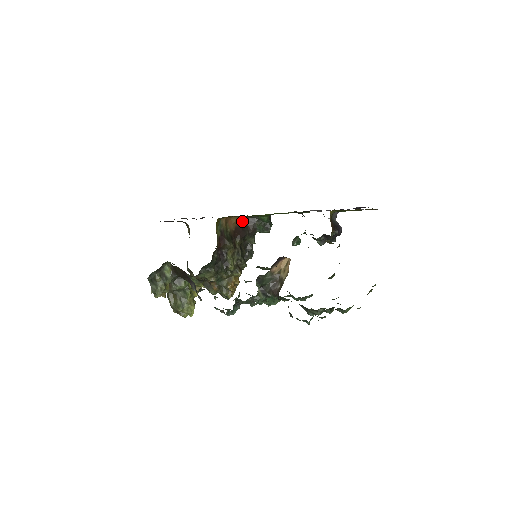
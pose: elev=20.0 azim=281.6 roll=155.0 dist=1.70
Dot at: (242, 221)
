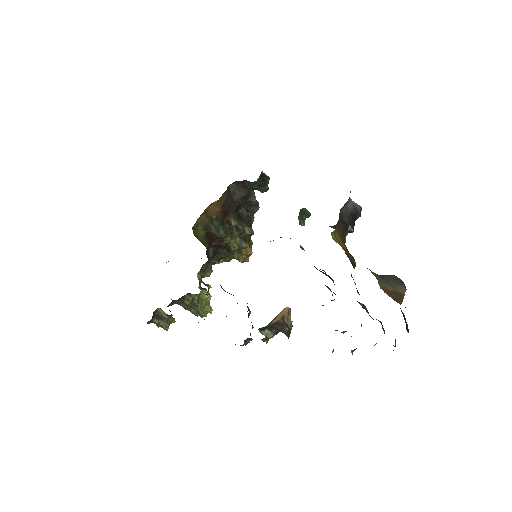
Dot at: (227, 190)
